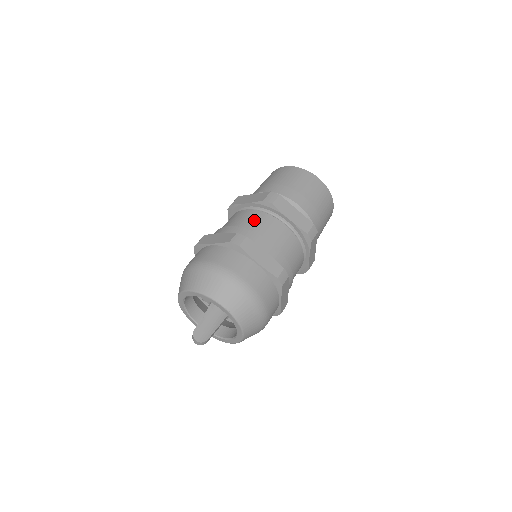
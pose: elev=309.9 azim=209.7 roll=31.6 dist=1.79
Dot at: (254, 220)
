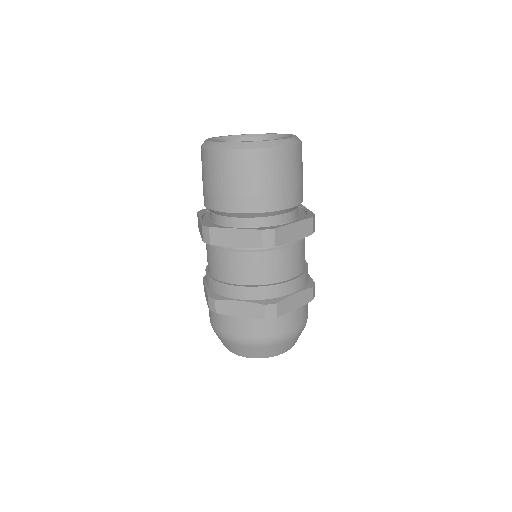
Dot at: (262, 268)
